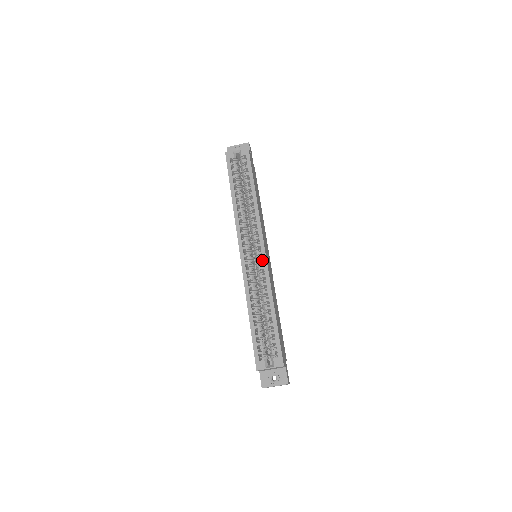
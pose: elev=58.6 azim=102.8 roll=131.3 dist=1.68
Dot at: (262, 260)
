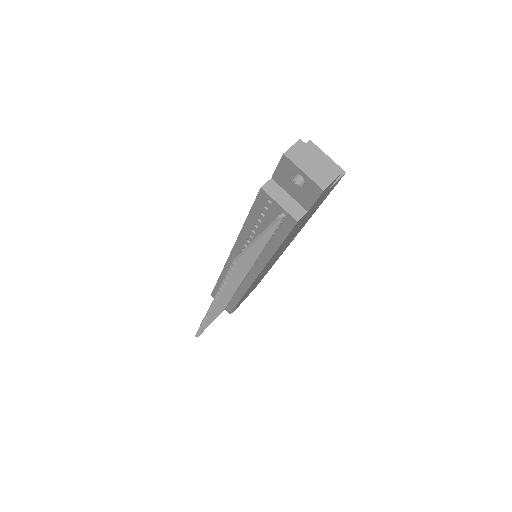
Dot at: occluded
